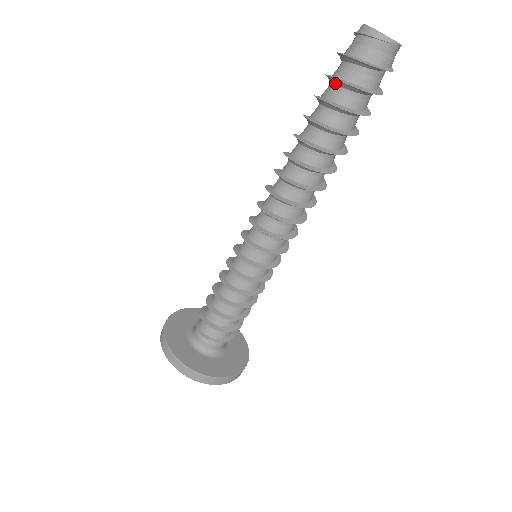
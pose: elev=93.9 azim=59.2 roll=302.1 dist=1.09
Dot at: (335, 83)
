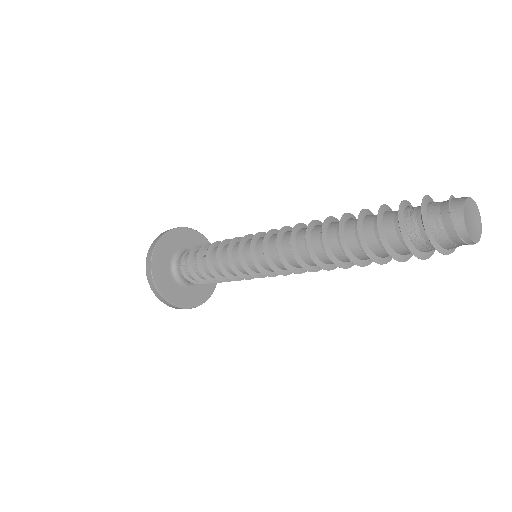
Dot at: (402, 236)
